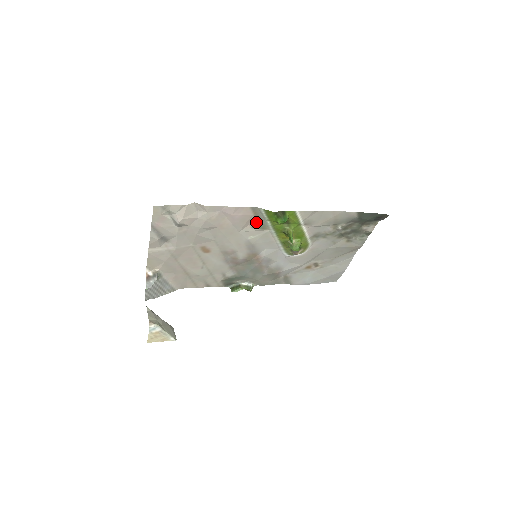
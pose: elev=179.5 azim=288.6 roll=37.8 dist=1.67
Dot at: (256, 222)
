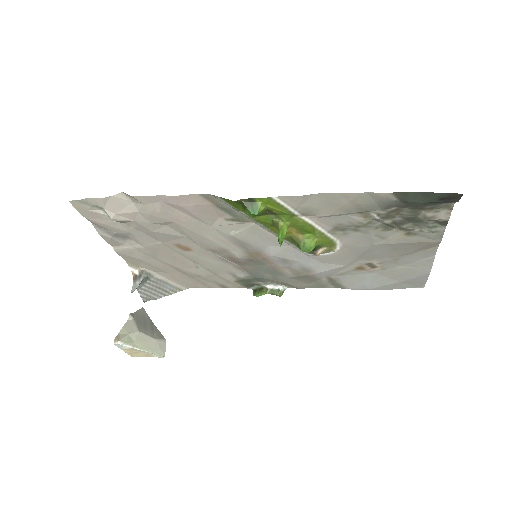
Dot at: (226, 213)
